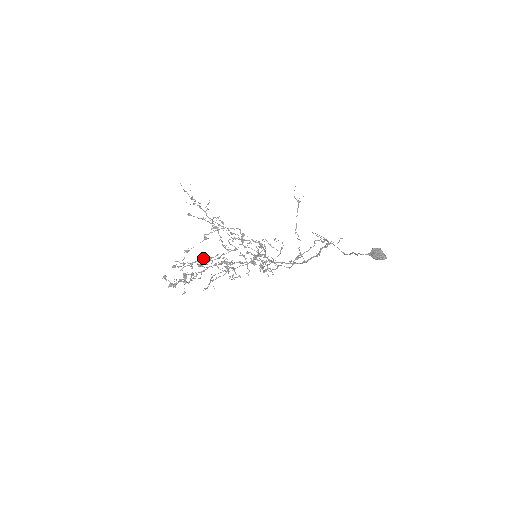
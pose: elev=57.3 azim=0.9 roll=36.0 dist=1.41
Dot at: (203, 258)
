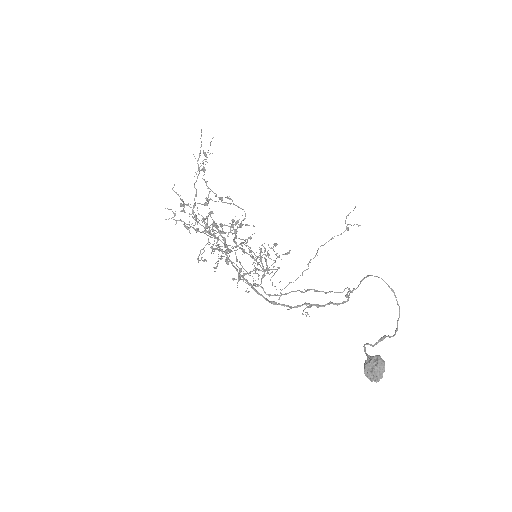
Dot at: occluded
